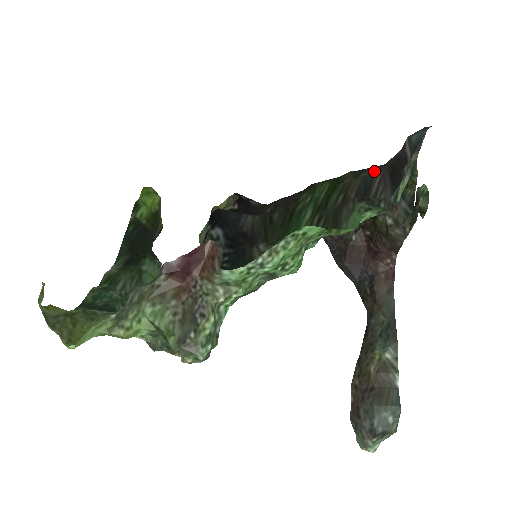
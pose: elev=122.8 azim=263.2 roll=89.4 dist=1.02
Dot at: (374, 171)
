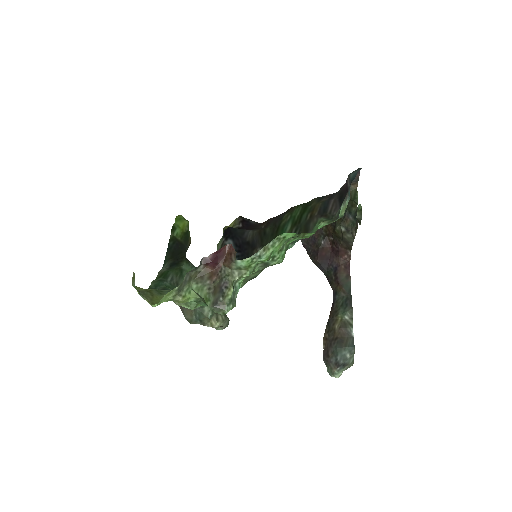
Dot at: (330, 197)
